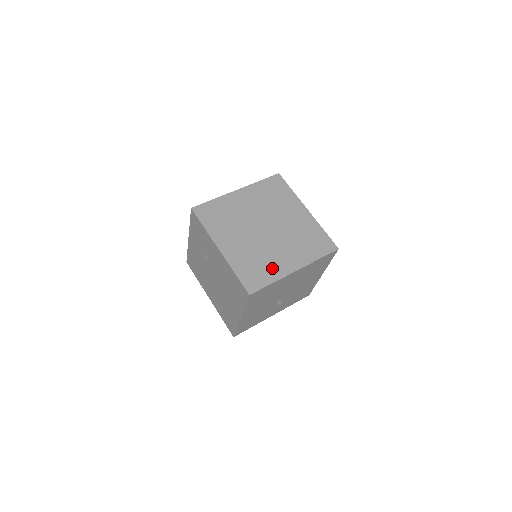
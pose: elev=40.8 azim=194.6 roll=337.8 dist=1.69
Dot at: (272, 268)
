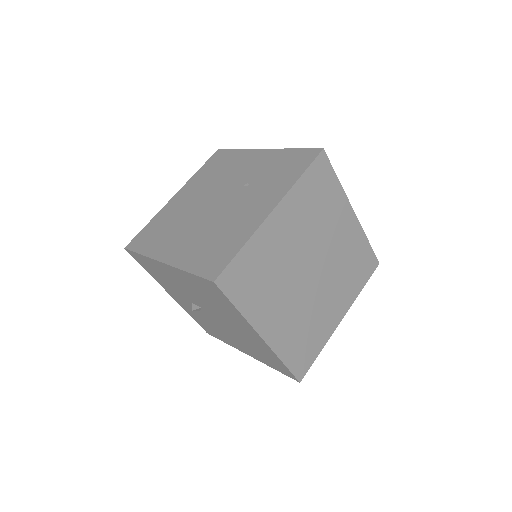
Dot at: (260, 301)
